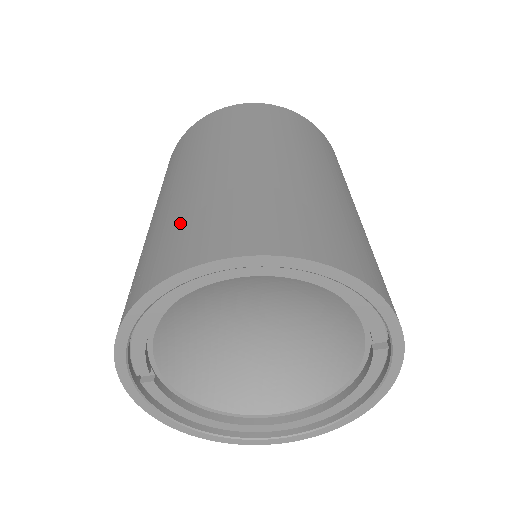
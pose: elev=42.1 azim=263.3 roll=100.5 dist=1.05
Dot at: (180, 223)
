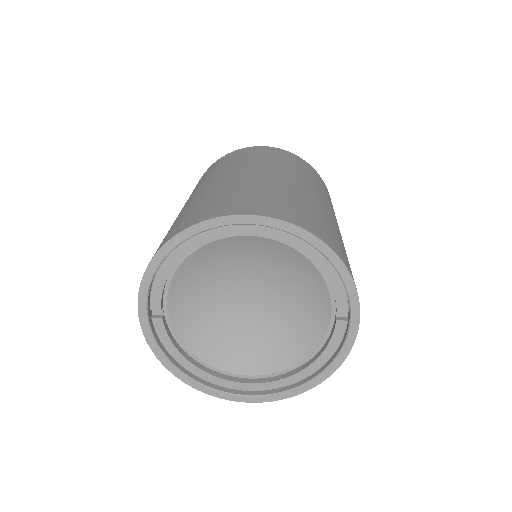
Dot at: (210, 199)
